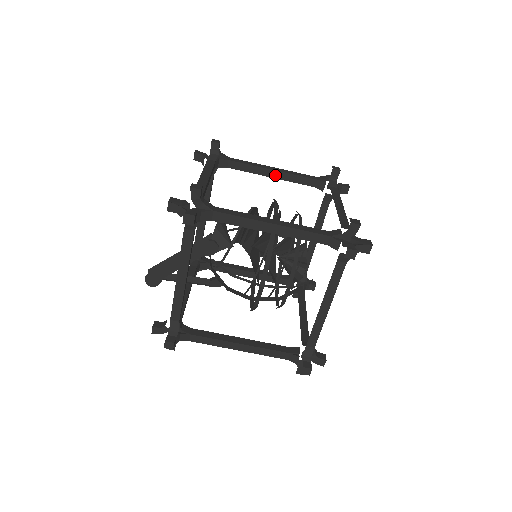
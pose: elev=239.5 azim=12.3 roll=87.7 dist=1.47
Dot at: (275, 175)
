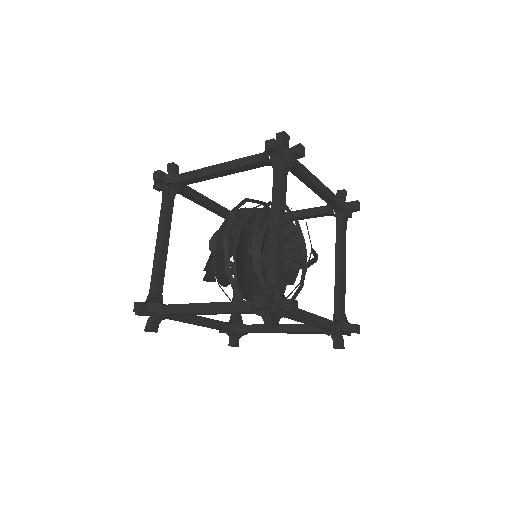
Dot at: (224, 174)
